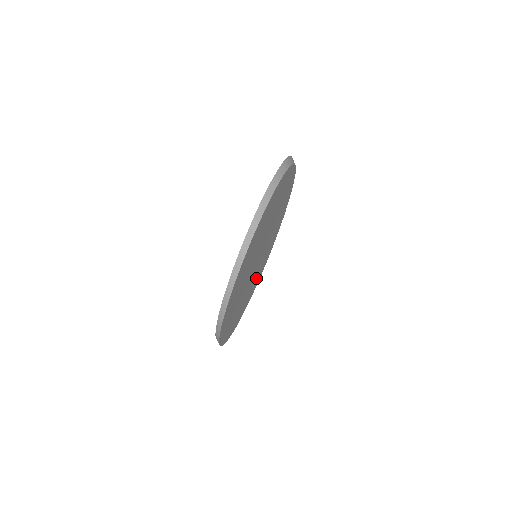
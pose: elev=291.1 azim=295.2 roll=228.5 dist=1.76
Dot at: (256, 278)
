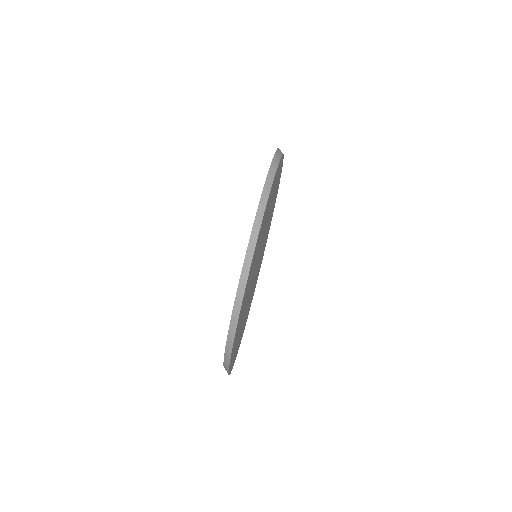
Dot at: (247, 311)
